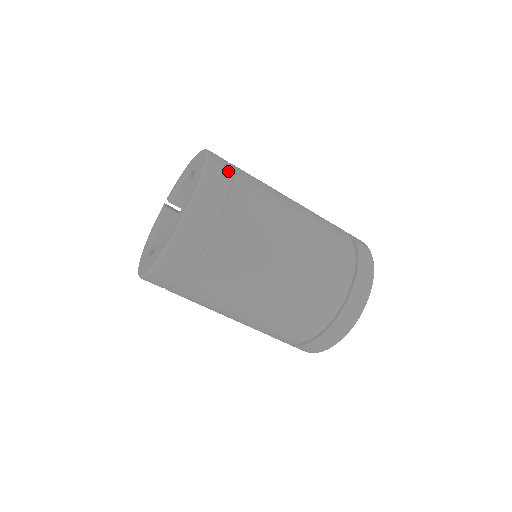
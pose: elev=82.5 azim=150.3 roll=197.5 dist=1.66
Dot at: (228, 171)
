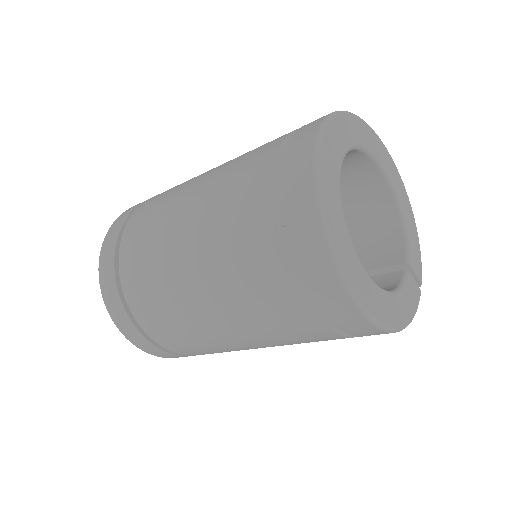
Dot at: occluded
